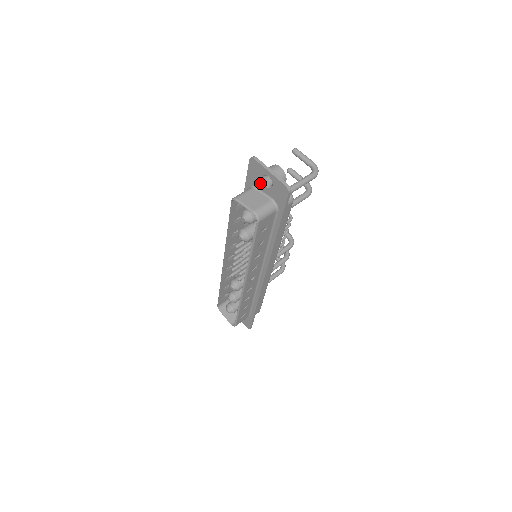
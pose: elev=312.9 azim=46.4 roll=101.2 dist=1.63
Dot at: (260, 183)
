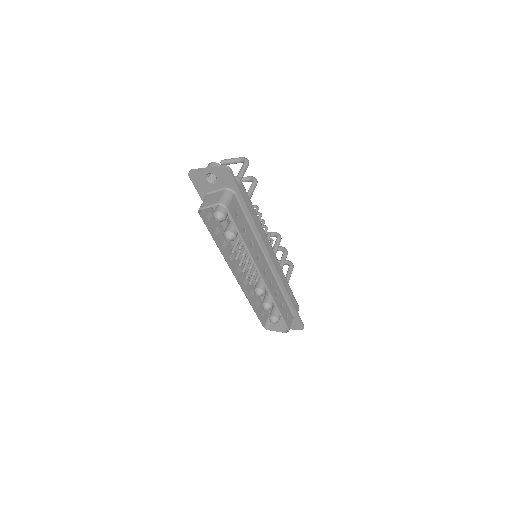
Dot at: (208, 186)
